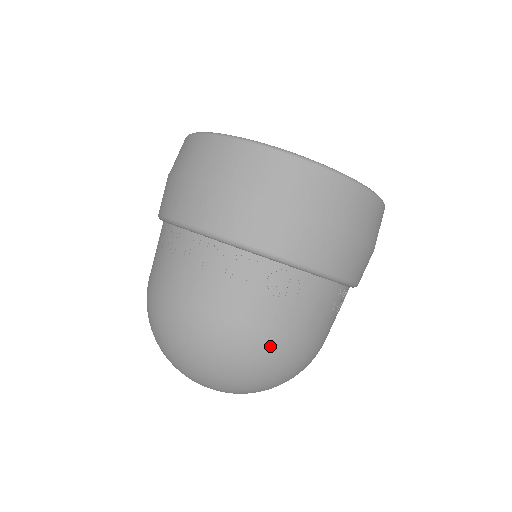
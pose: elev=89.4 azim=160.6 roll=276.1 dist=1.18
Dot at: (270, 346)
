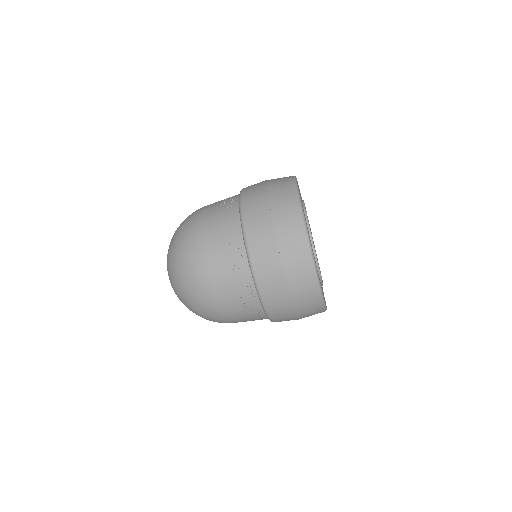
Dot at: (222, 321)
